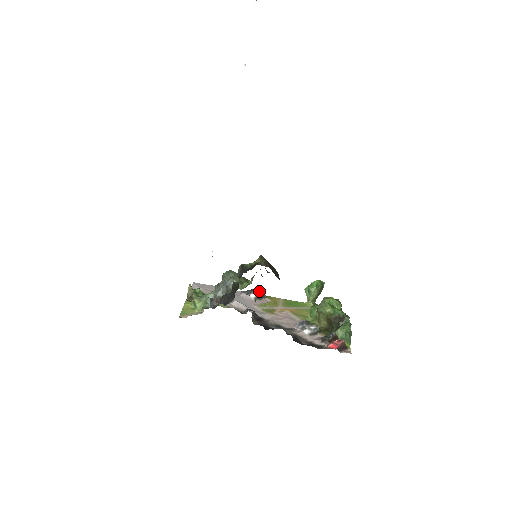
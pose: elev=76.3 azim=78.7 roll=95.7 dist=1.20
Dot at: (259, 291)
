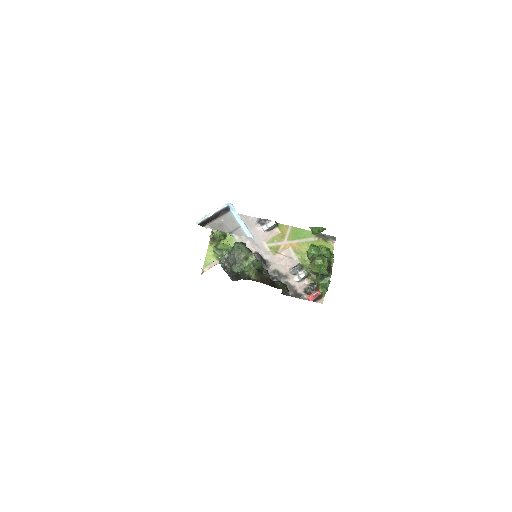
Dot at: (271, 225)
